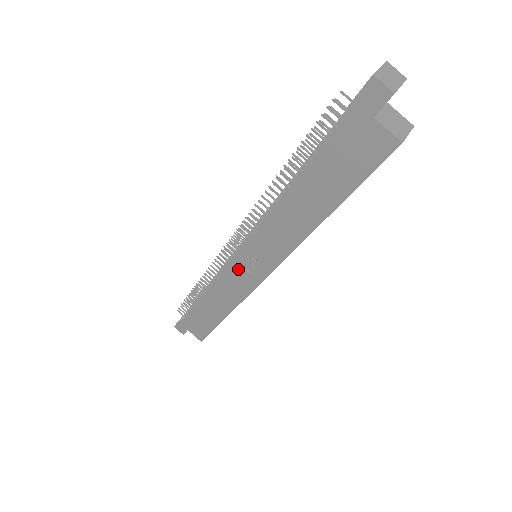
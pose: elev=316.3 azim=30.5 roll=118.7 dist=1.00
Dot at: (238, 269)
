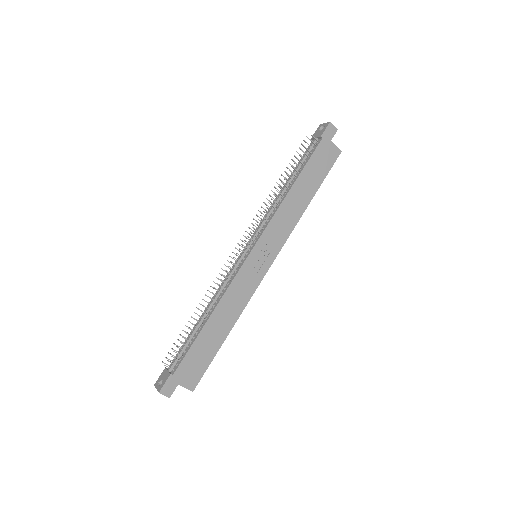
Dot at: (250, 267)
